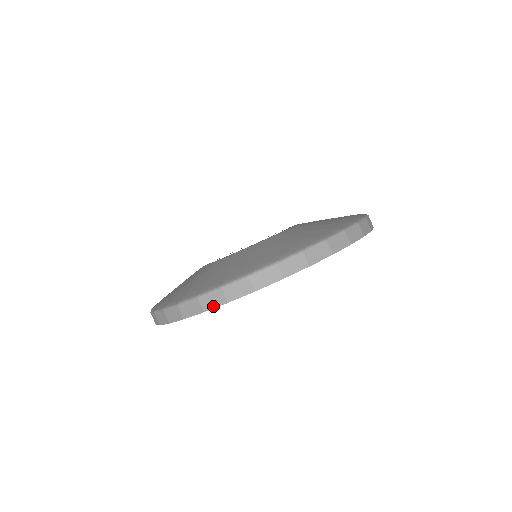
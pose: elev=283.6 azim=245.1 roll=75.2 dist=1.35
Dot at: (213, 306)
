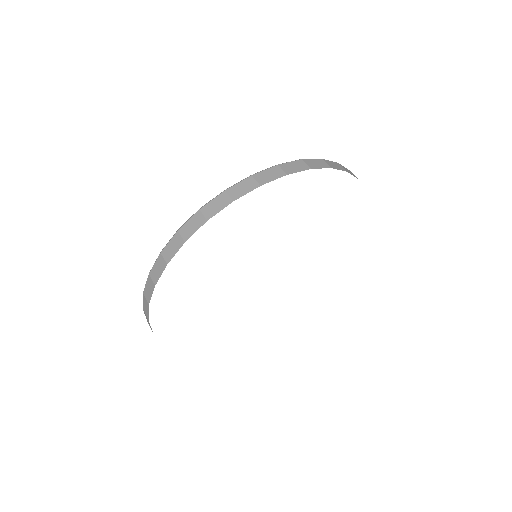
Dot at: (244, 193)
